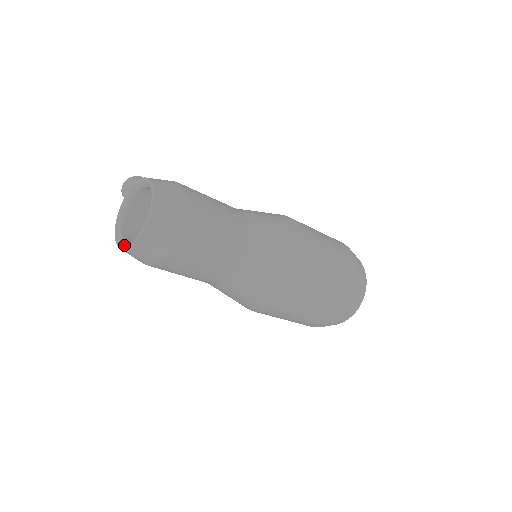
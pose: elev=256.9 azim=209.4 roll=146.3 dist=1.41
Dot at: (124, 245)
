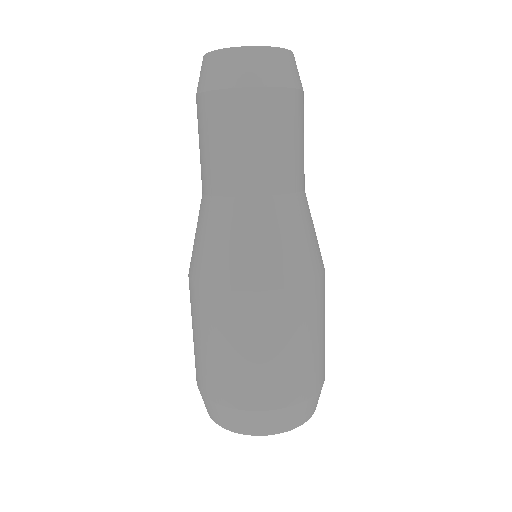
Dot at: occluded
